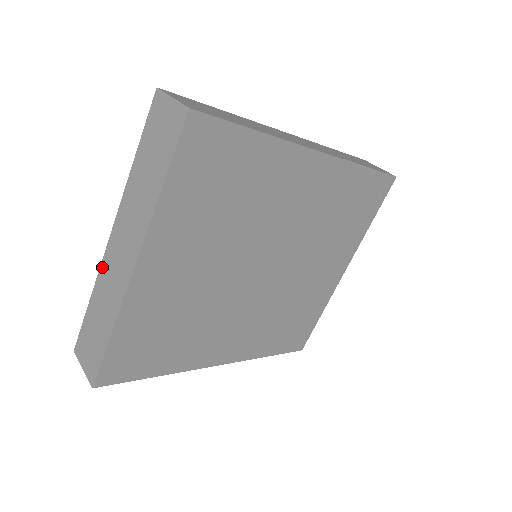
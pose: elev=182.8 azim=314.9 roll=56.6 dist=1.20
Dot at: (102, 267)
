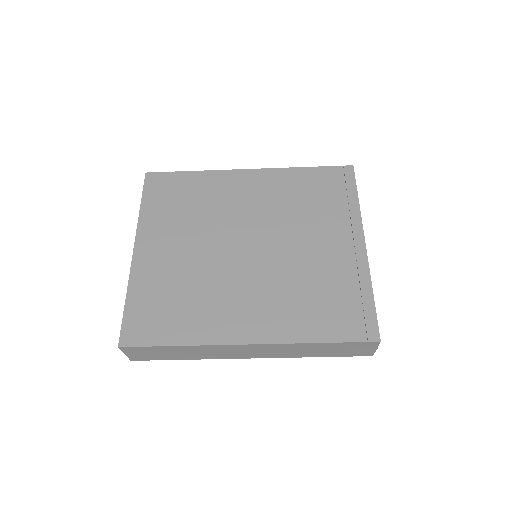
Dot at: occluded
